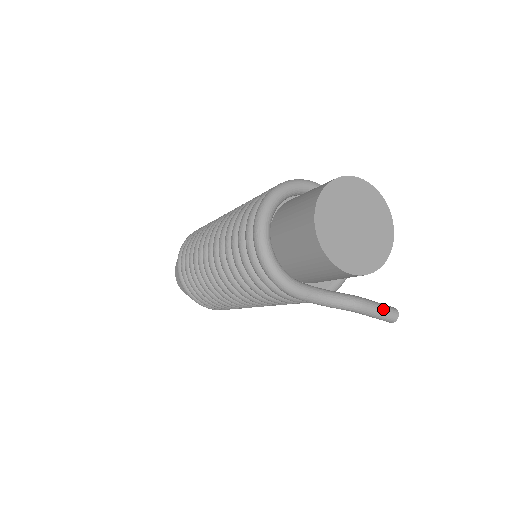
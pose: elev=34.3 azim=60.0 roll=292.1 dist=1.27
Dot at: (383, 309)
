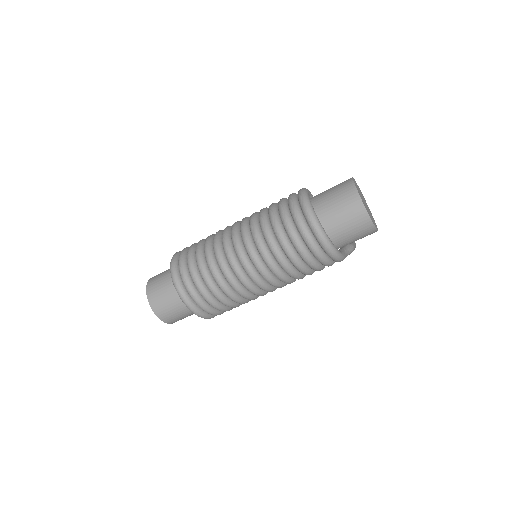
Dot at: (355, 244)
